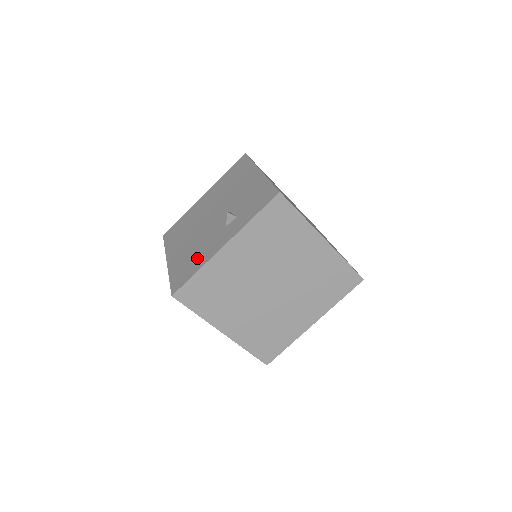
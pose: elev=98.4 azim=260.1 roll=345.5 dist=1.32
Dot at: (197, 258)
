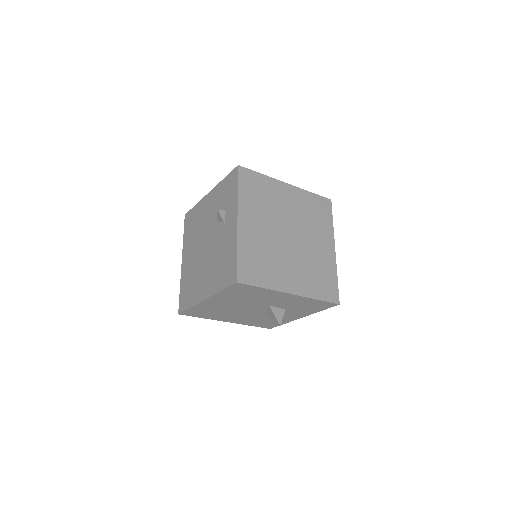
Dot at: (226, 254)
